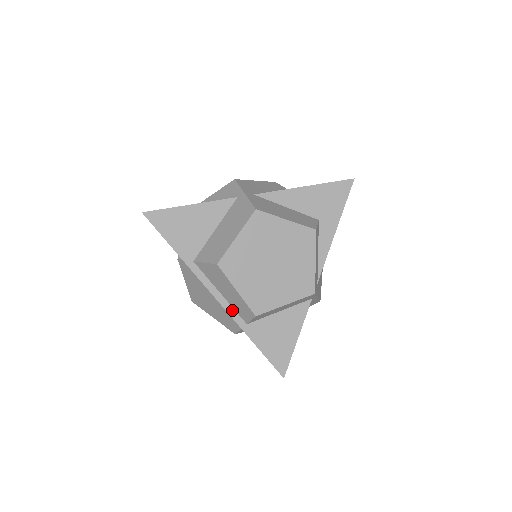
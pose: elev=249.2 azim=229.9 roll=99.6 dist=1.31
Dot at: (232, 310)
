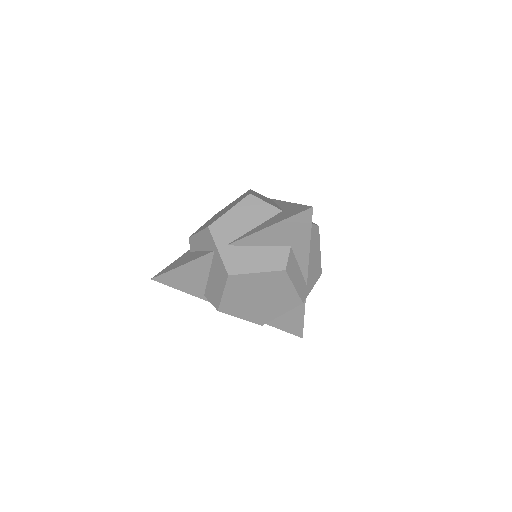
Dot at: occluded
